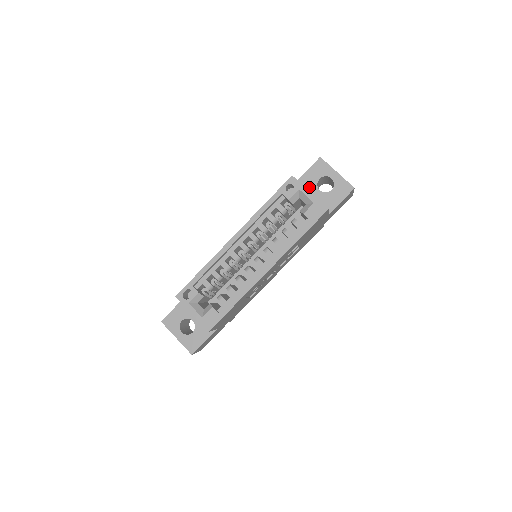
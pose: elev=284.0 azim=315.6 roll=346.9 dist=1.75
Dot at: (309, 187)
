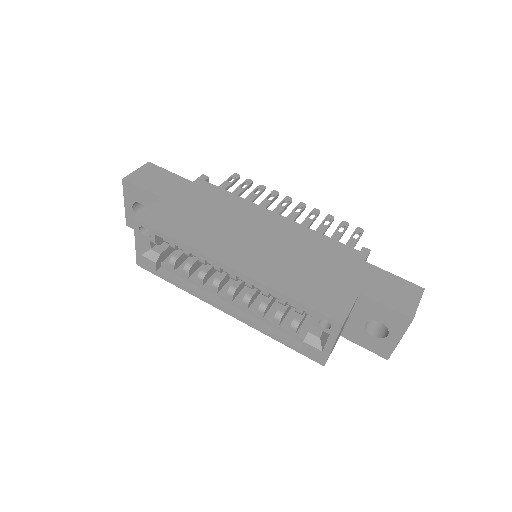
Dot at: (363, 311)
